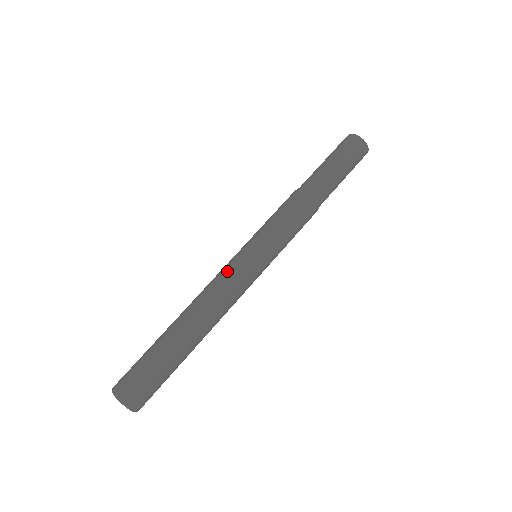
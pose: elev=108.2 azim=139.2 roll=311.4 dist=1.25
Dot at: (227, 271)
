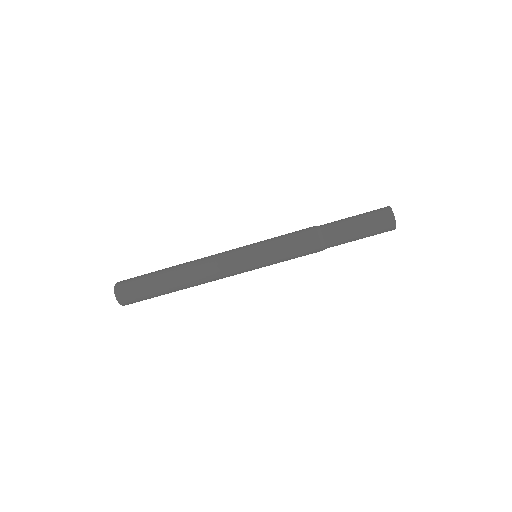
Dot at: (232, 273)
